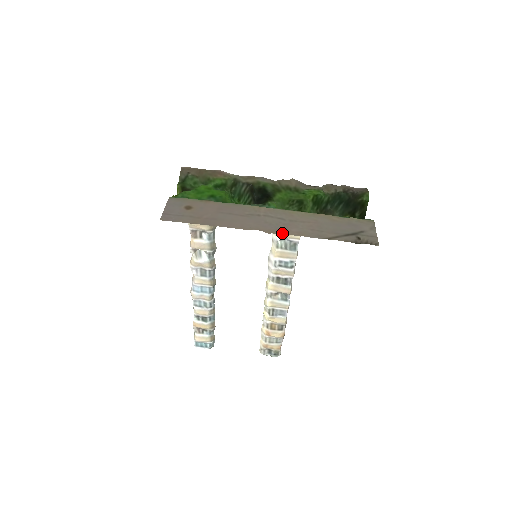
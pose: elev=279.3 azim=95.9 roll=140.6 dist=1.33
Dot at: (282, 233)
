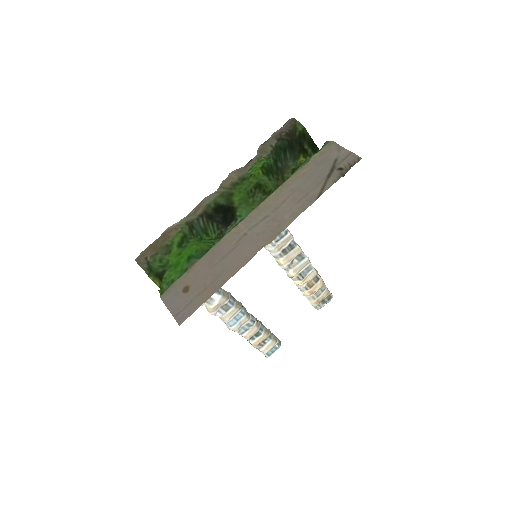
Dot at: (281, 230)
